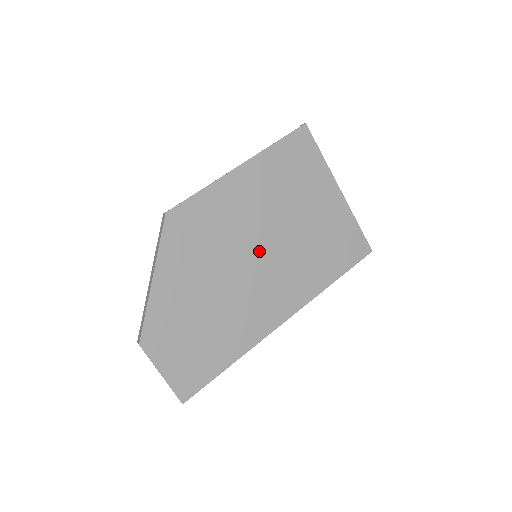
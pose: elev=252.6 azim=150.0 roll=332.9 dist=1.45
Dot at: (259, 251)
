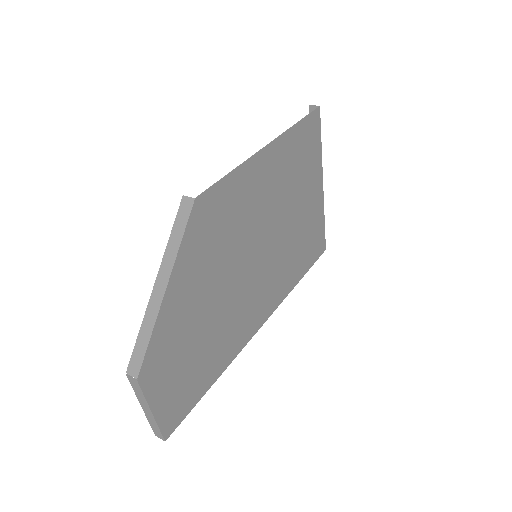
Dot at: (260, 250)
